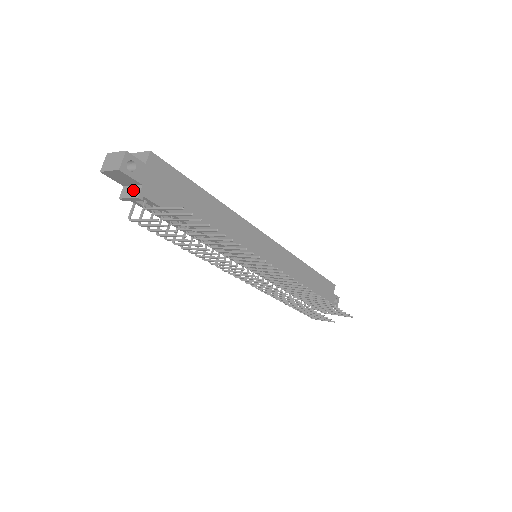
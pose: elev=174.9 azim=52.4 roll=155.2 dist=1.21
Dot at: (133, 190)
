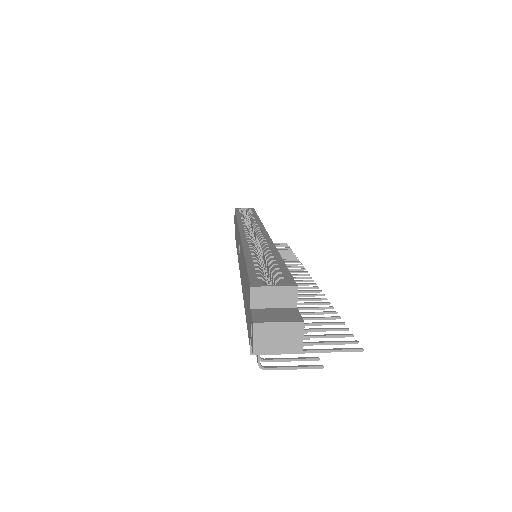
Dot at: occluded
